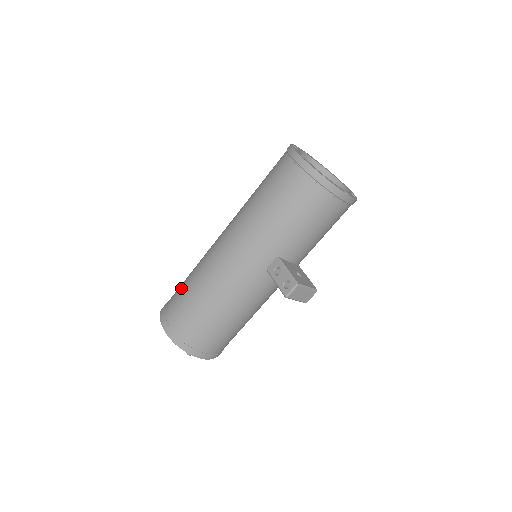
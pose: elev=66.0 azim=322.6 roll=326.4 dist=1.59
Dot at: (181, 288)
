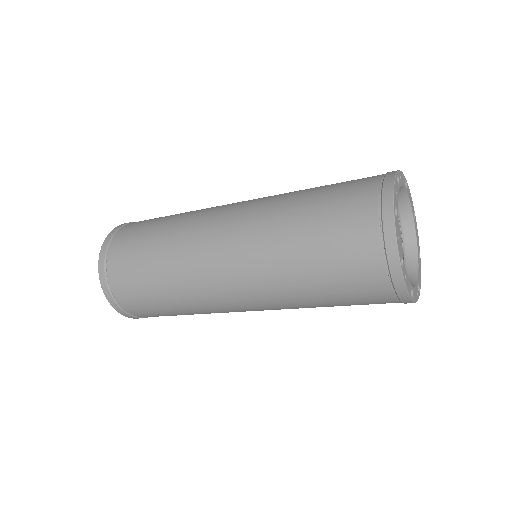
Dot at: (154, 306)
